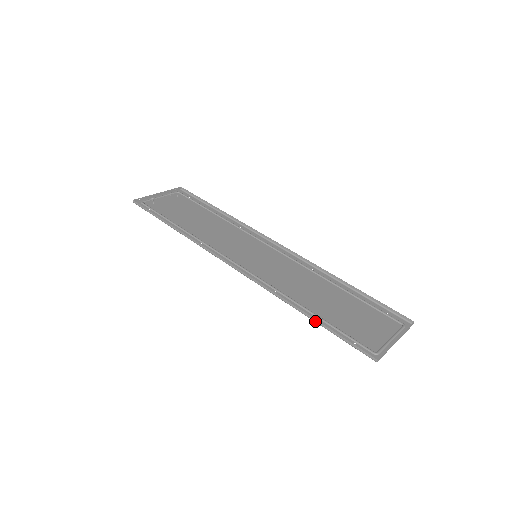
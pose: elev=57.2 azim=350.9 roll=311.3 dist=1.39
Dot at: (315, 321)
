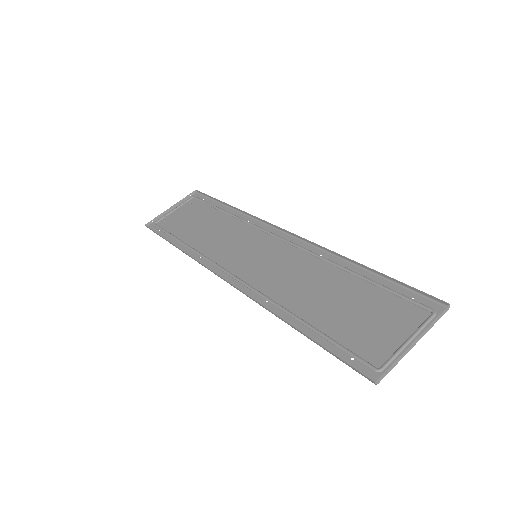
Dot at: (304, 335)
